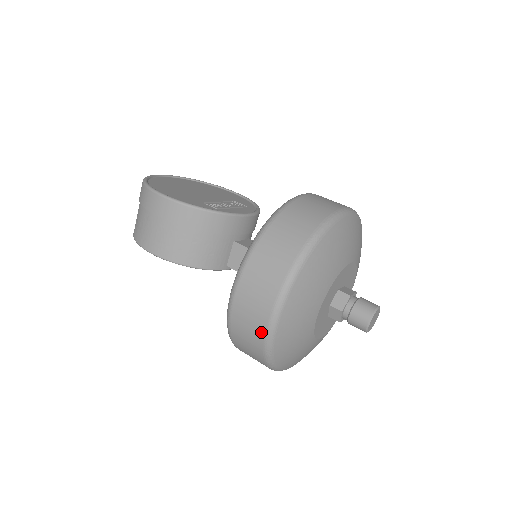
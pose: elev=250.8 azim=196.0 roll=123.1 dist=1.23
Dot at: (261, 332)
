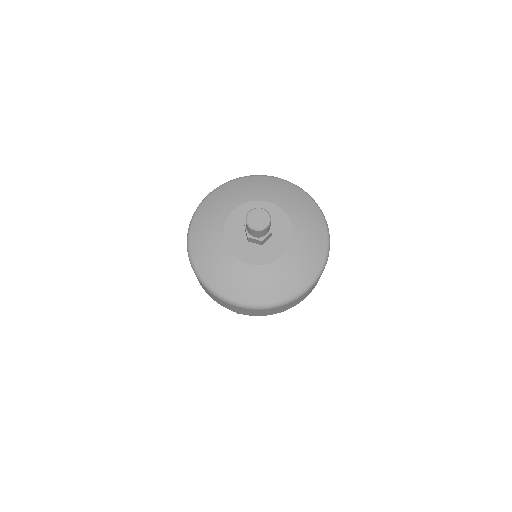
Dot at: (220, 300)
